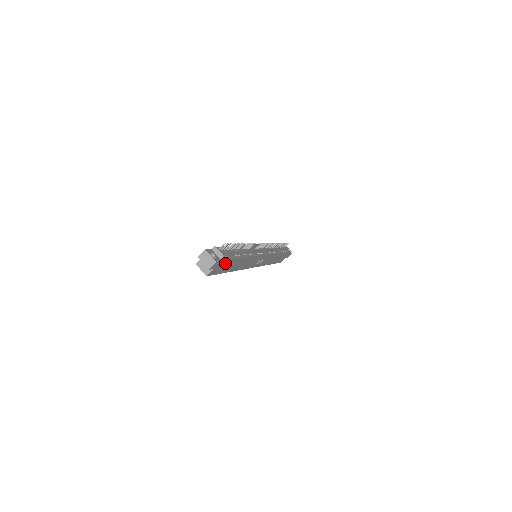
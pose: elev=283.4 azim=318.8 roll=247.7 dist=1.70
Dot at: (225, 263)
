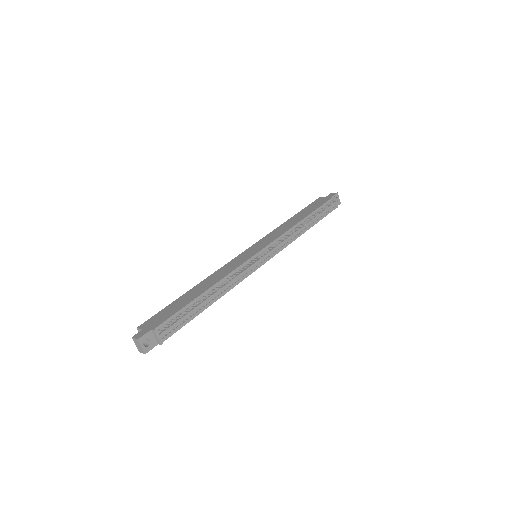
Dot at: (169, 332)
